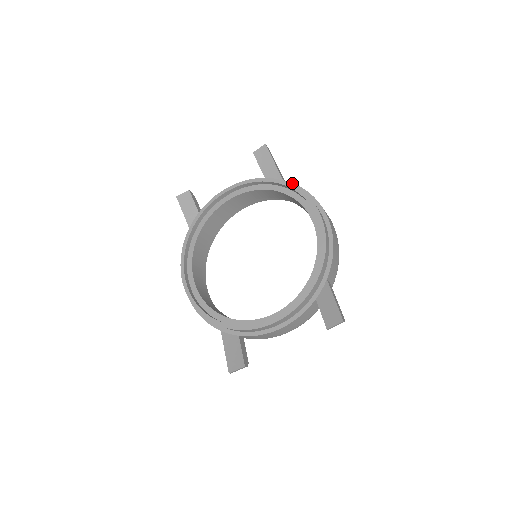
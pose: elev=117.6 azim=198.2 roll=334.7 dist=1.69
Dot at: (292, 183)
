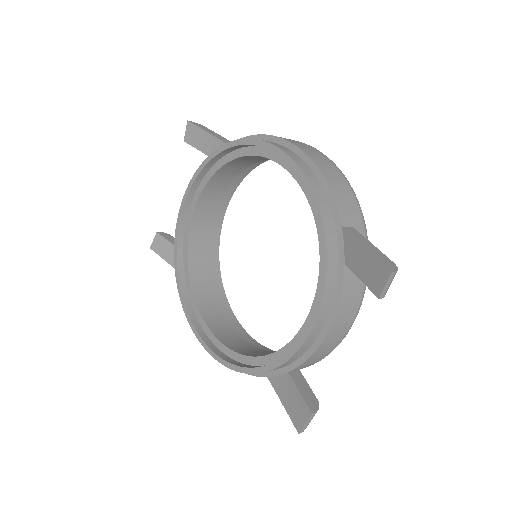
Dot at: occluded
